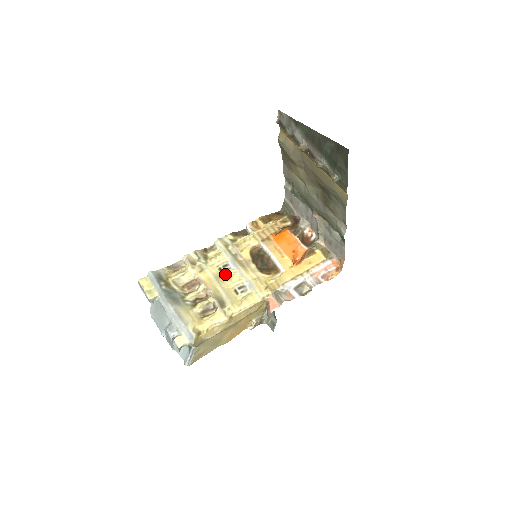
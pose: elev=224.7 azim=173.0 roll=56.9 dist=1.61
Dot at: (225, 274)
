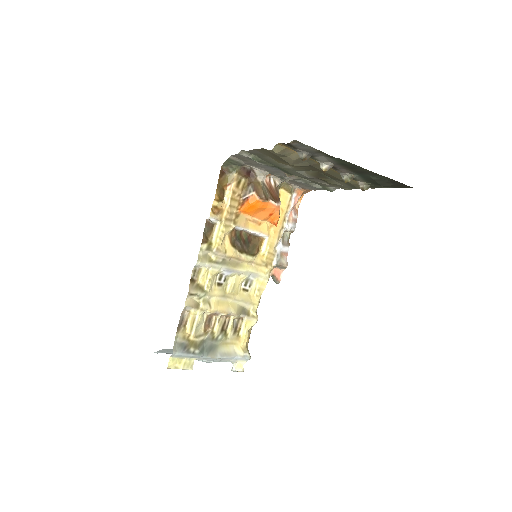
Dot at: (226, 285)
